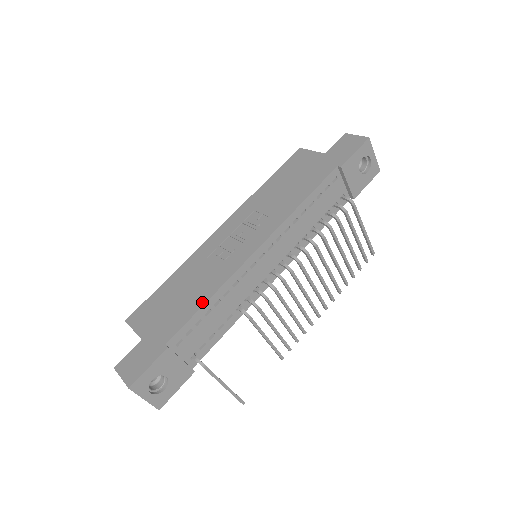
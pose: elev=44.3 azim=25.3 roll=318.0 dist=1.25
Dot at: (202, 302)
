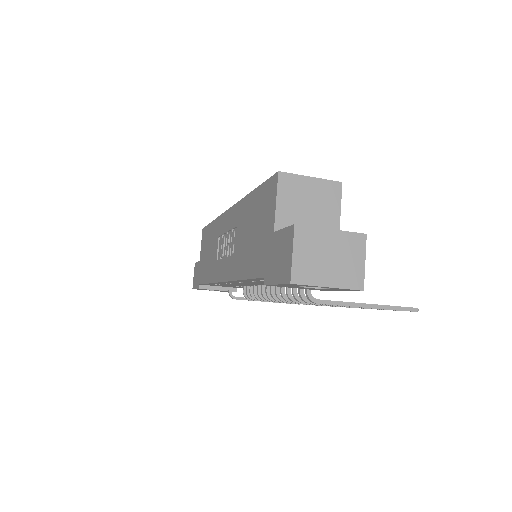
Dot at: (207, 280)
